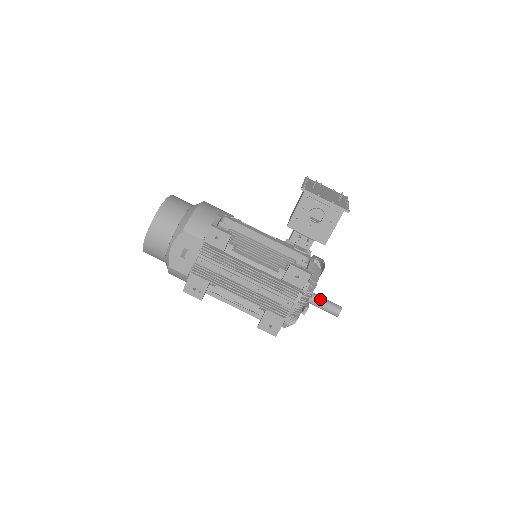
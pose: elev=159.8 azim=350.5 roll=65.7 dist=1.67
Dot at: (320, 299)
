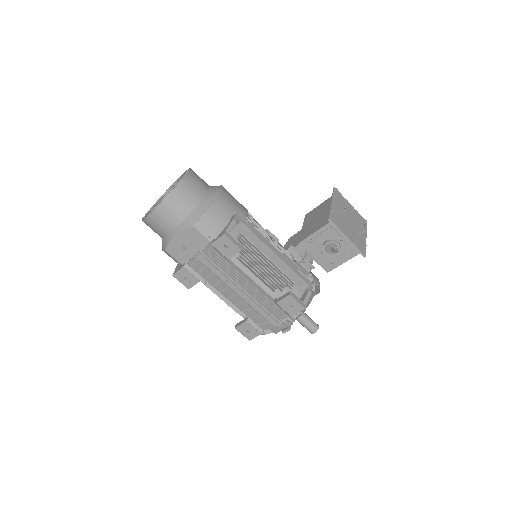
Dot at: (302, 315)
